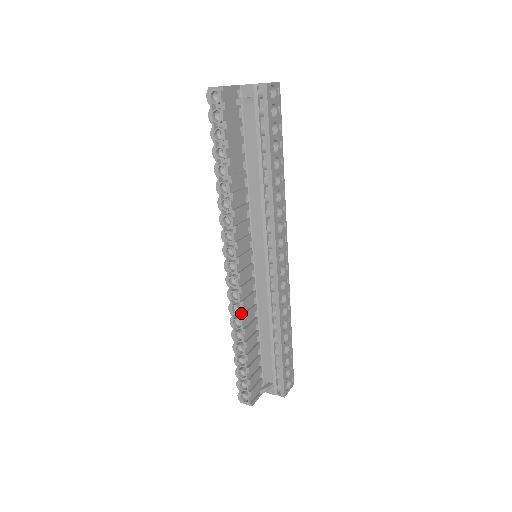
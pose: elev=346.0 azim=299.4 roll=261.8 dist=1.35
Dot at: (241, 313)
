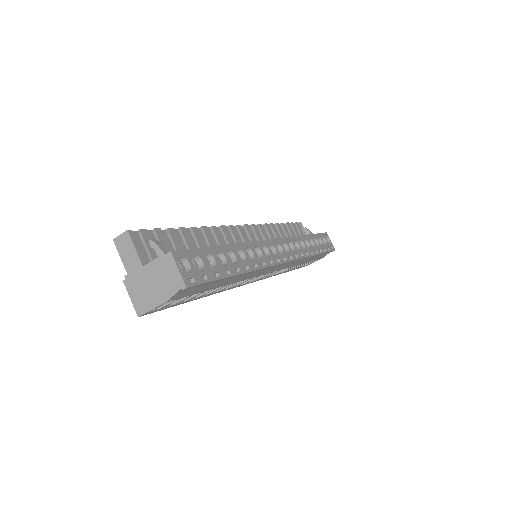
Dot at: occluded
